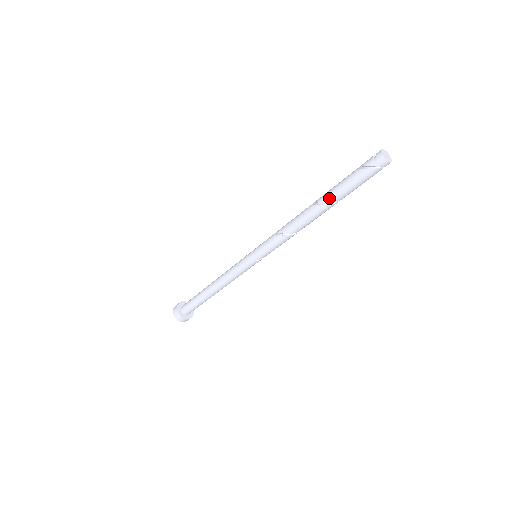
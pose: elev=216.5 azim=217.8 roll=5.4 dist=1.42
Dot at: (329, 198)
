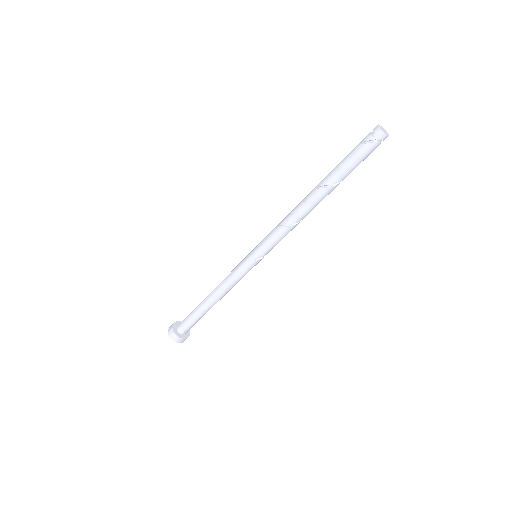
Dot at: (329, 179)
